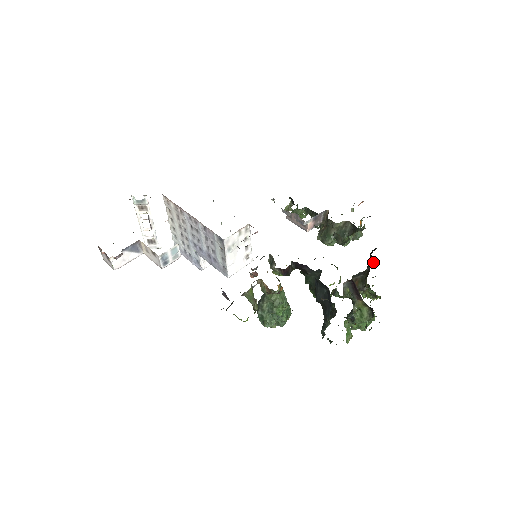
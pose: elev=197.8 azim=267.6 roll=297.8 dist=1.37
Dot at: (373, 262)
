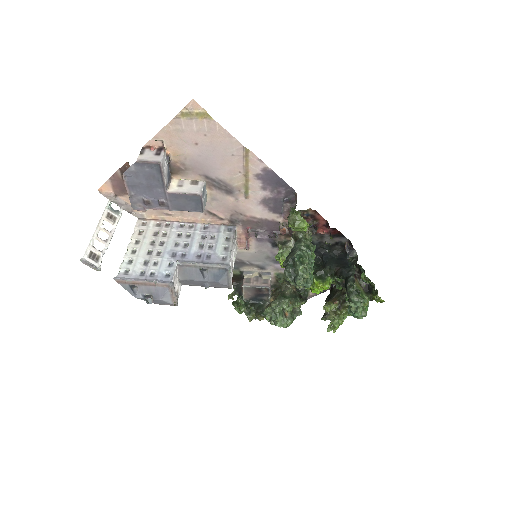
Dot at: occluded
